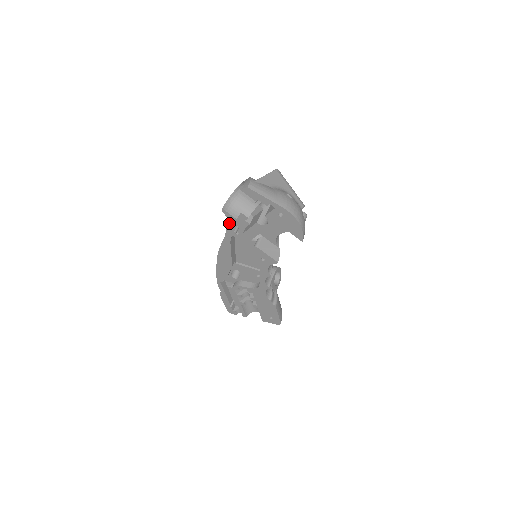
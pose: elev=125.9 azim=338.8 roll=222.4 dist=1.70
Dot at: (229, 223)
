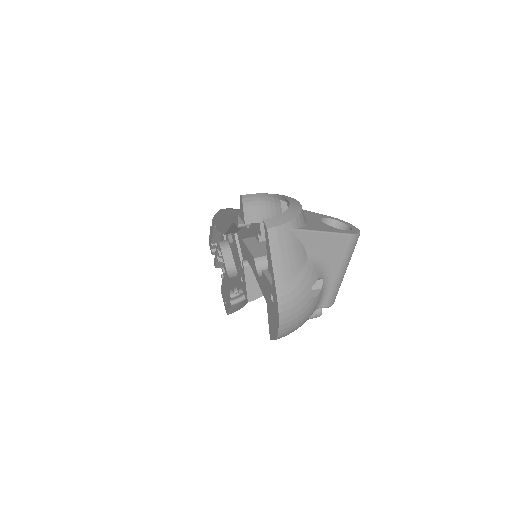
Dot at: (239, 213)
